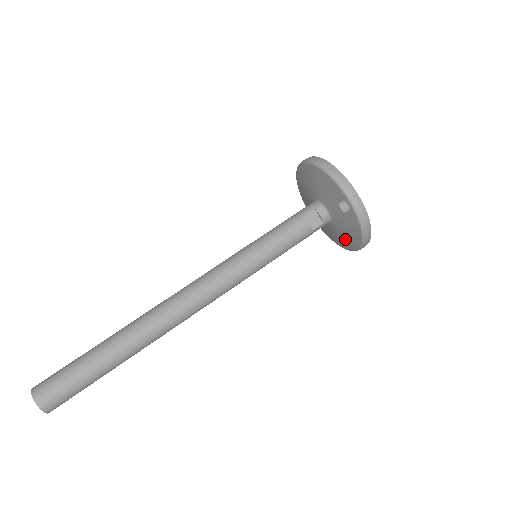
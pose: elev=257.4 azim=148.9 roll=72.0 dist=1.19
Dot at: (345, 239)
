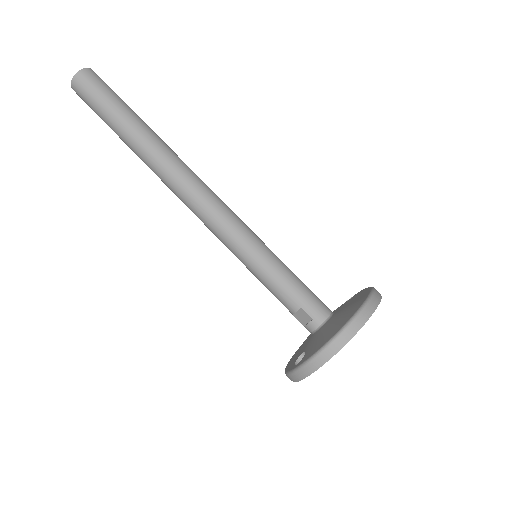
Dot at: occluded
